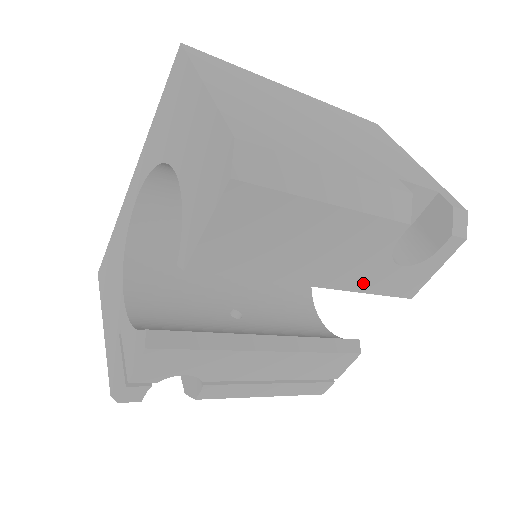
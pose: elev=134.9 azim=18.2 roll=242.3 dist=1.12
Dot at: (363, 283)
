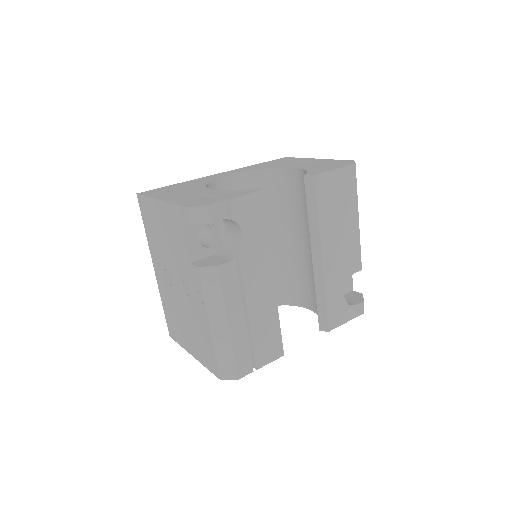
Dot at: (330, 284)
